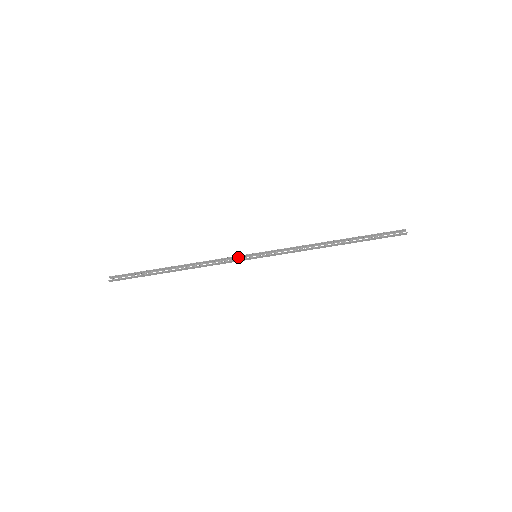
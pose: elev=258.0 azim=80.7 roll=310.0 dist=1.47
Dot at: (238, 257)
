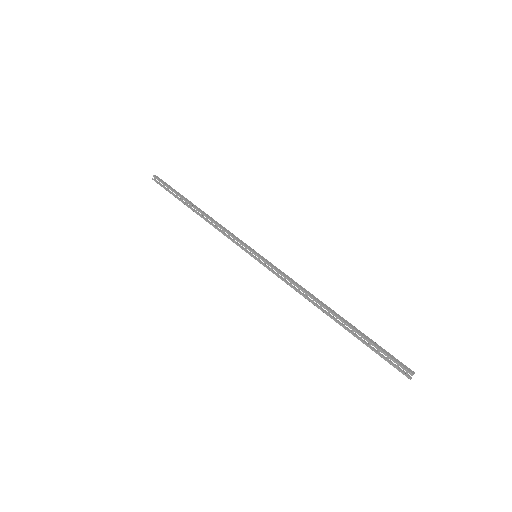
Dot at: occluded
